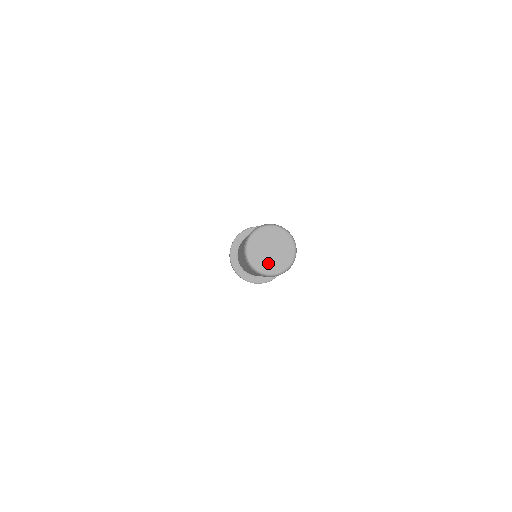
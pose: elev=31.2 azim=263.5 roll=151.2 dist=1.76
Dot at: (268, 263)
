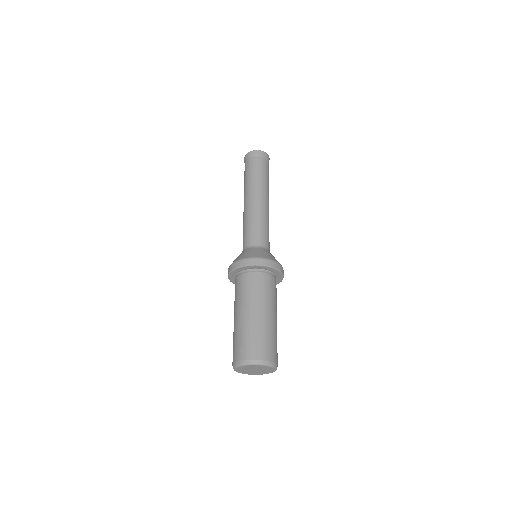
Dot at: (253, 373)
